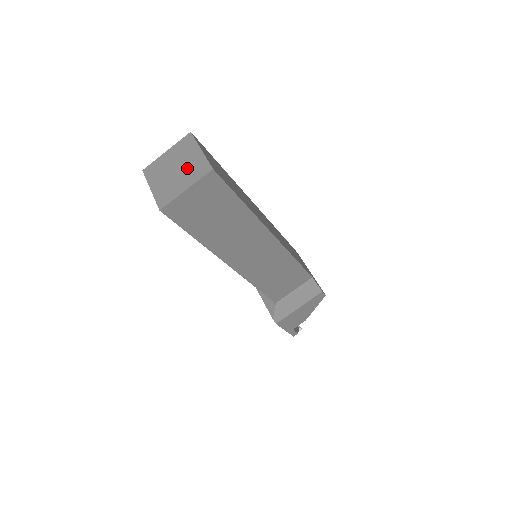
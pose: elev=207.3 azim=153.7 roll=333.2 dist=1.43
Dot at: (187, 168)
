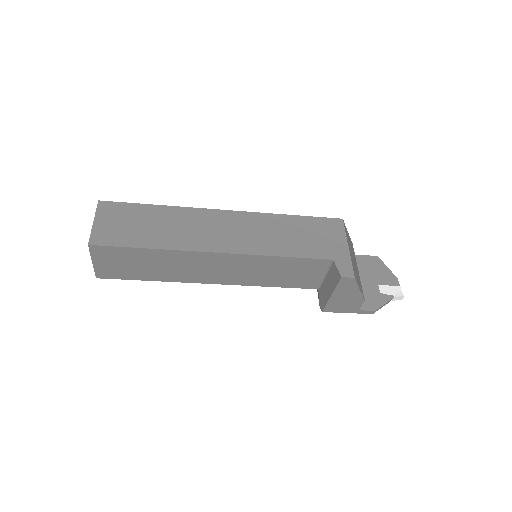
Dot at: occluded
